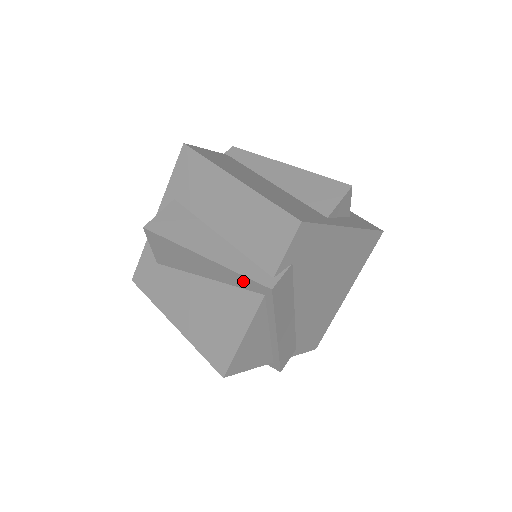
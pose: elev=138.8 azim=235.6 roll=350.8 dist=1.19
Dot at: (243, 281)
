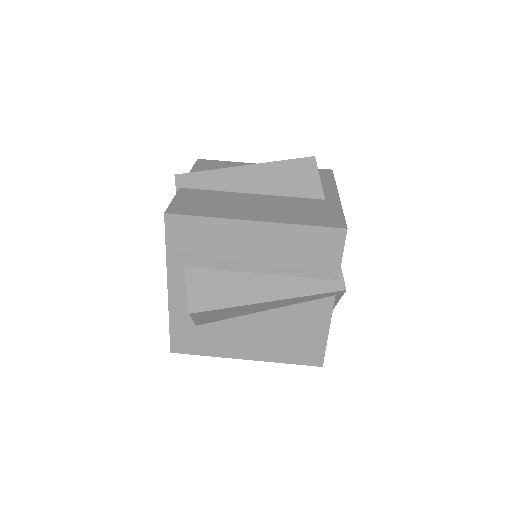
Dot at: (314, 297)
